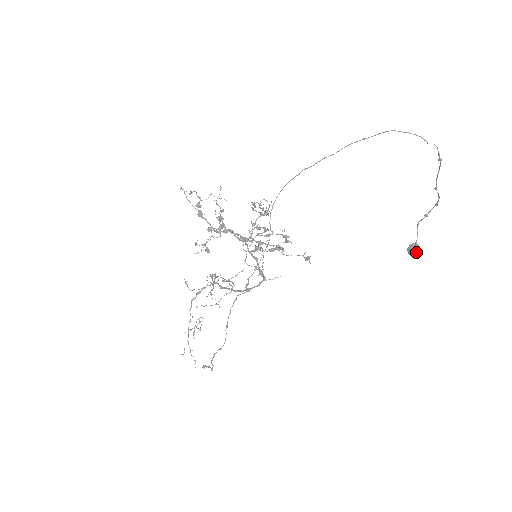
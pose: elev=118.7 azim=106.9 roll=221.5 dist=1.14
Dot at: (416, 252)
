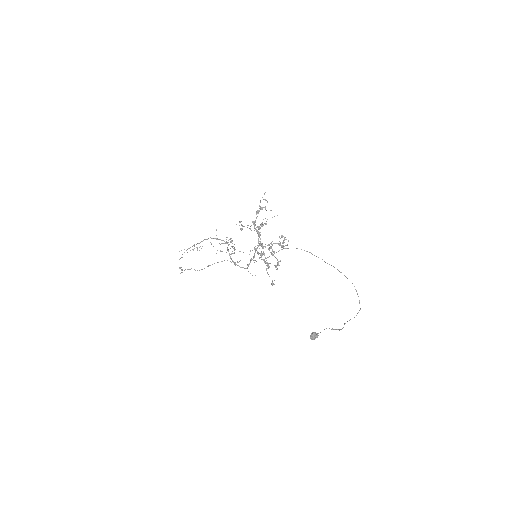
Dot at: (313, 338)
